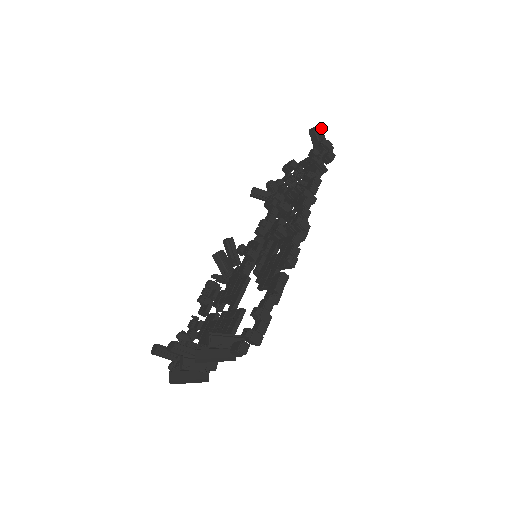
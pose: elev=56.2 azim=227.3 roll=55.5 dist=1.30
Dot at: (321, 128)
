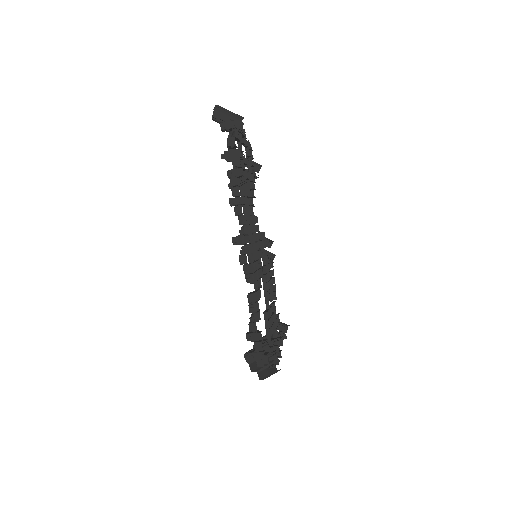
Dot at: (215, 110)
